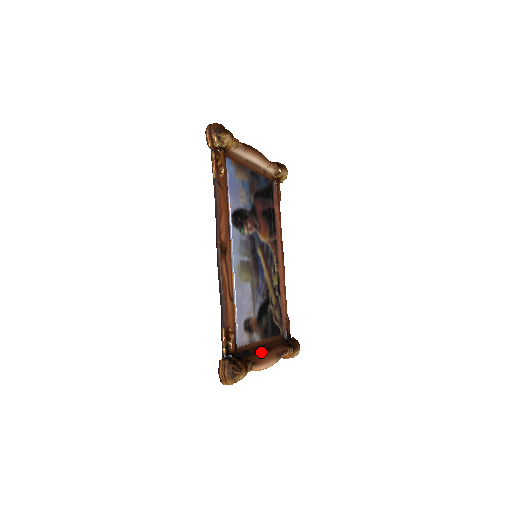
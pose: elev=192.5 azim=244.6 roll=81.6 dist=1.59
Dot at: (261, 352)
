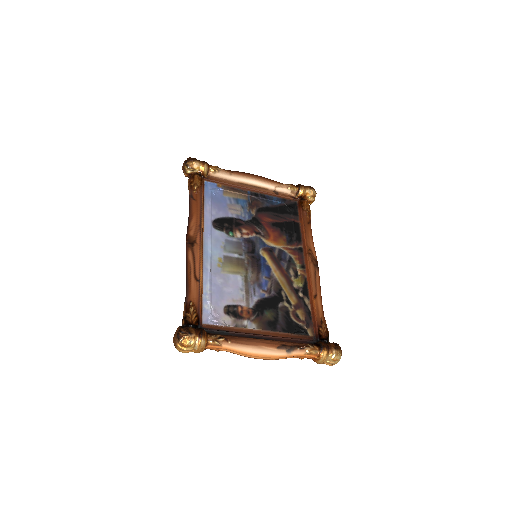
Dot at: (252, 338)
